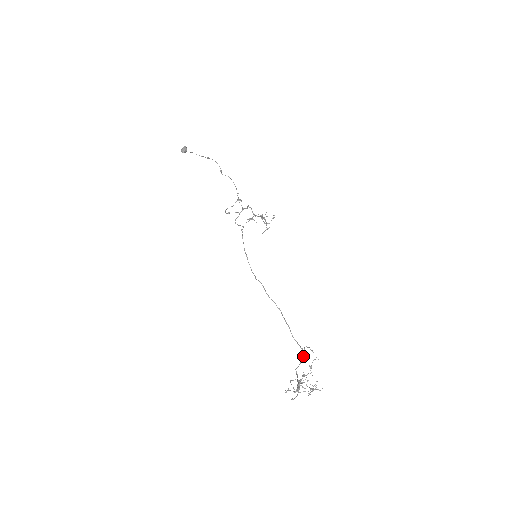
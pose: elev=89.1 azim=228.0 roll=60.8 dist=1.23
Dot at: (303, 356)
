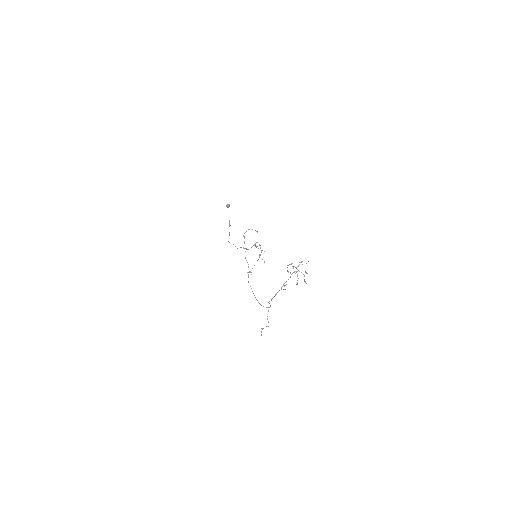
Dot at: (270, 305)
